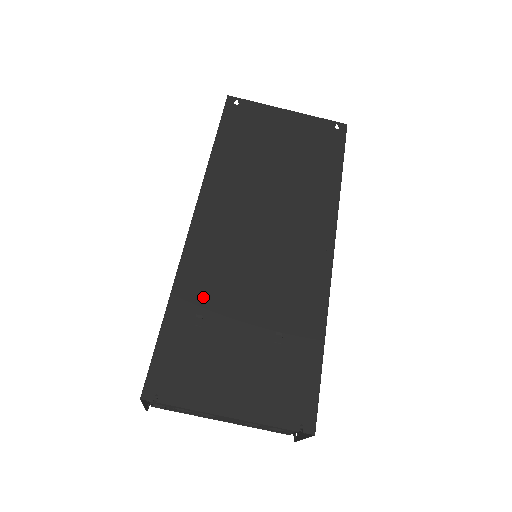
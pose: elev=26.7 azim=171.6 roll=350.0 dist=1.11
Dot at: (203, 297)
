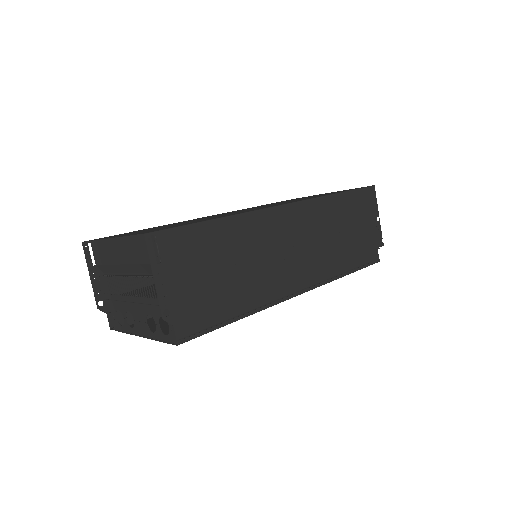
Dot at: (171, 224)
